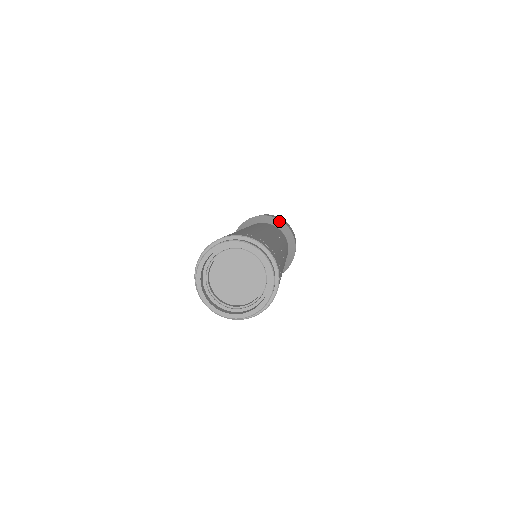
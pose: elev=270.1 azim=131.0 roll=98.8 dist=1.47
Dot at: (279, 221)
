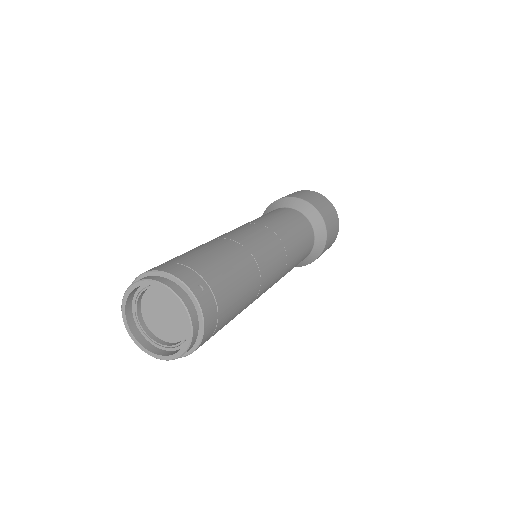
Dot at: (312, 208)
